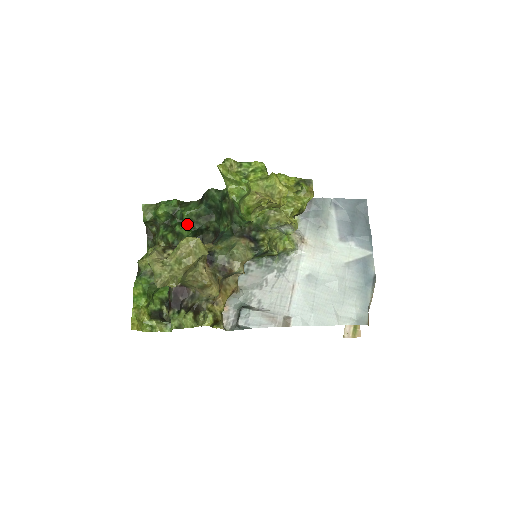
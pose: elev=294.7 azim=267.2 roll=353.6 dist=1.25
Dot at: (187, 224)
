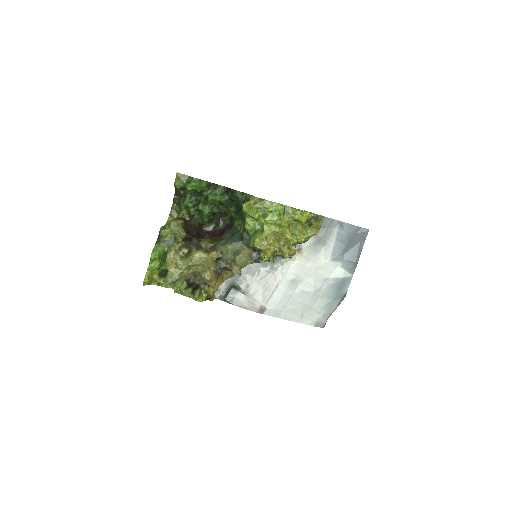
Dot at: (209, 206)
